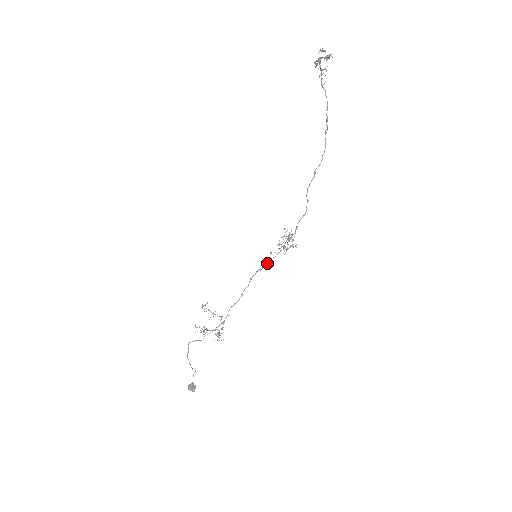
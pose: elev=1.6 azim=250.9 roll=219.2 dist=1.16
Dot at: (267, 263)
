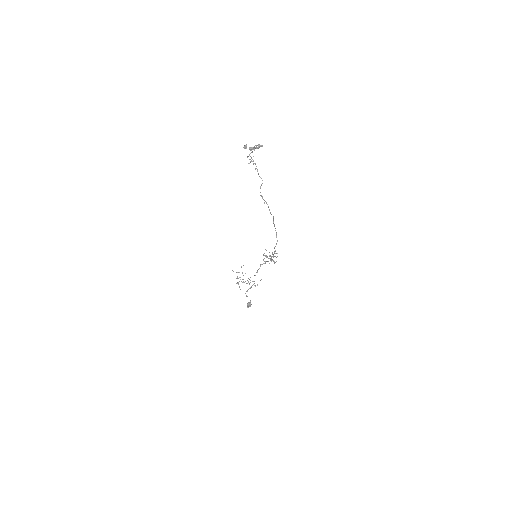
Dot at: (264, 263)
